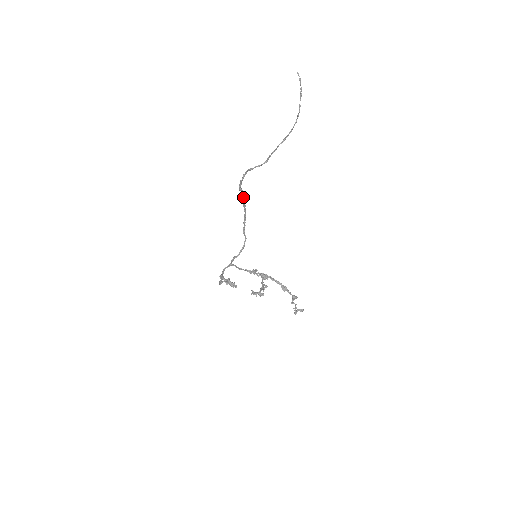
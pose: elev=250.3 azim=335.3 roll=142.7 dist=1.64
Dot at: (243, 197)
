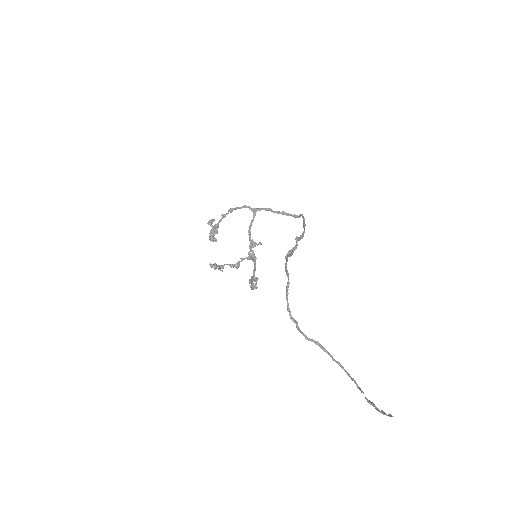
Dot at: (296, 246)
